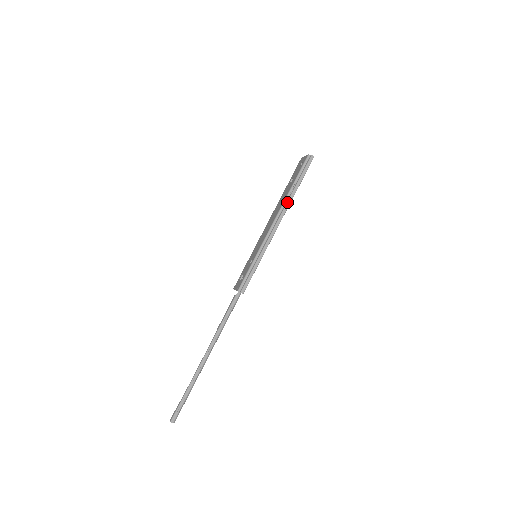
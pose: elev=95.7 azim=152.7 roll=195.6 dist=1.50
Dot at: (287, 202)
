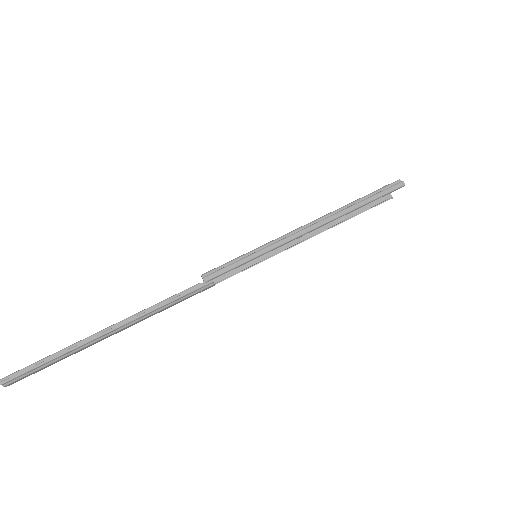
Dot at: (336, 213)
